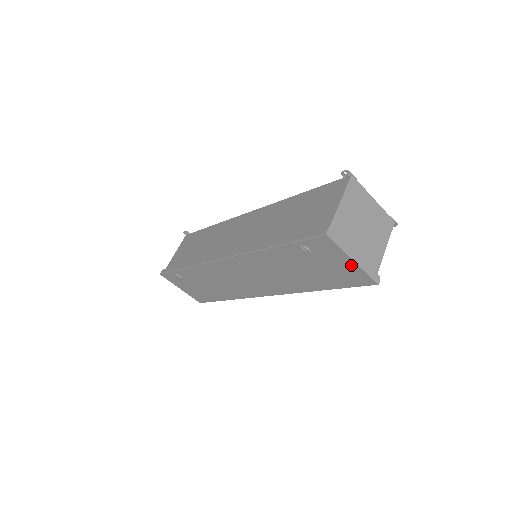
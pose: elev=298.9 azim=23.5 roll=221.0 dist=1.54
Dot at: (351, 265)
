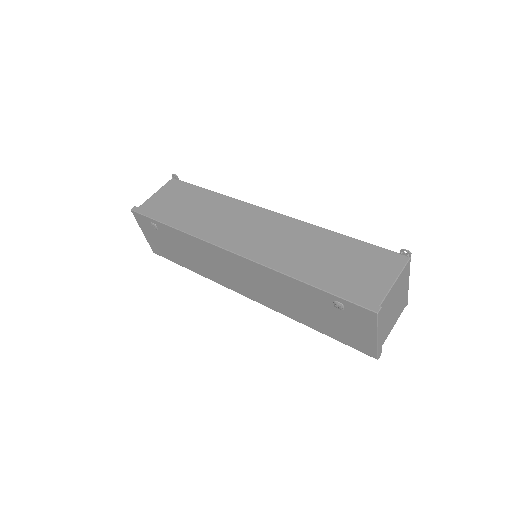
Dot at: (370, 338)
